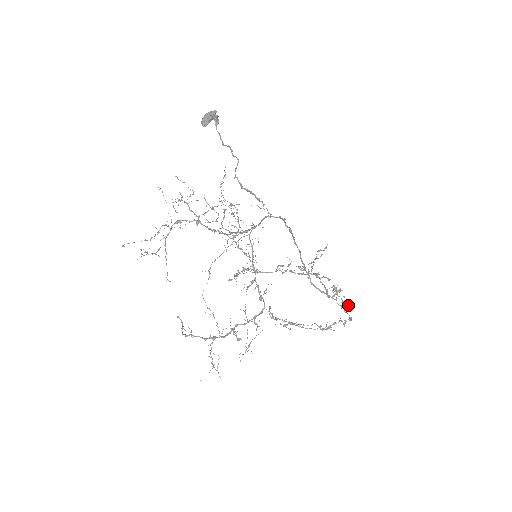
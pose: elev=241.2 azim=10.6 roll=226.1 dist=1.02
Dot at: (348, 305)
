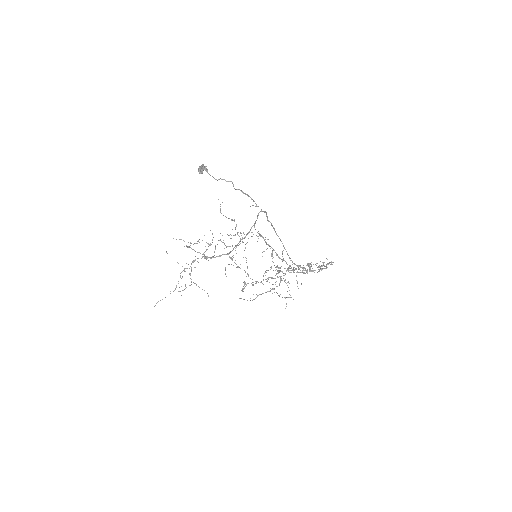
Dot at: (322, 269)
